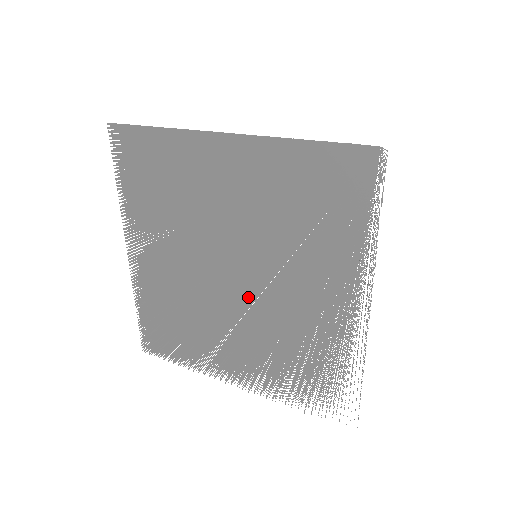
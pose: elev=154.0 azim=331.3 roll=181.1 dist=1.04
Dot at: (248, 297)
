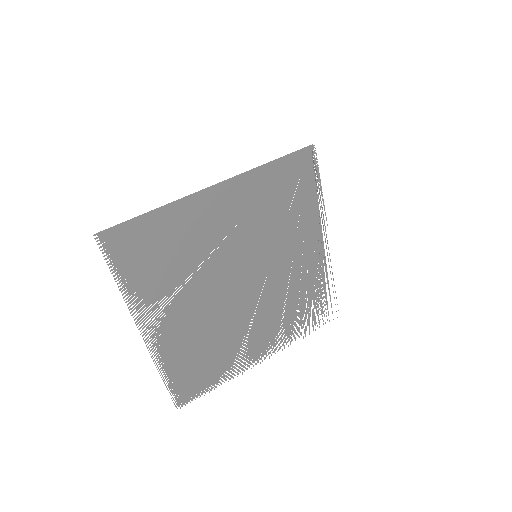
Dot at: (260, 288)
